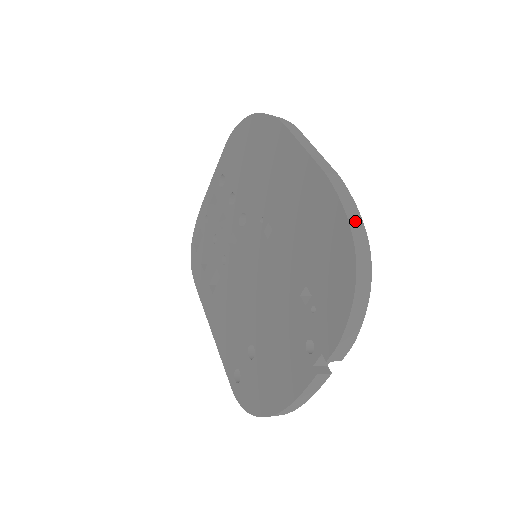
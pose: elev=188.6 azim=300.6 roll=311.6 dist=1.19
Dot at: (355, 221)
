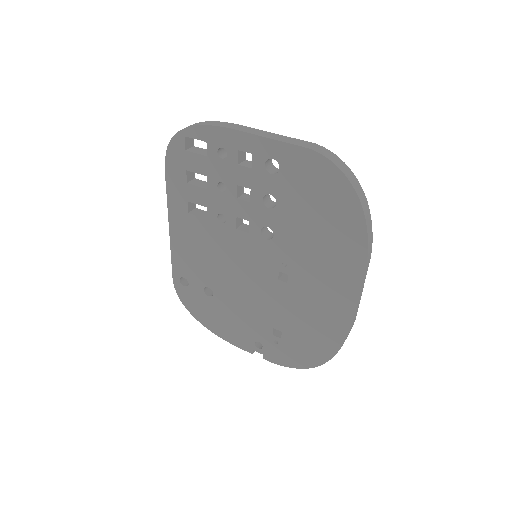
Dot at: occluded
